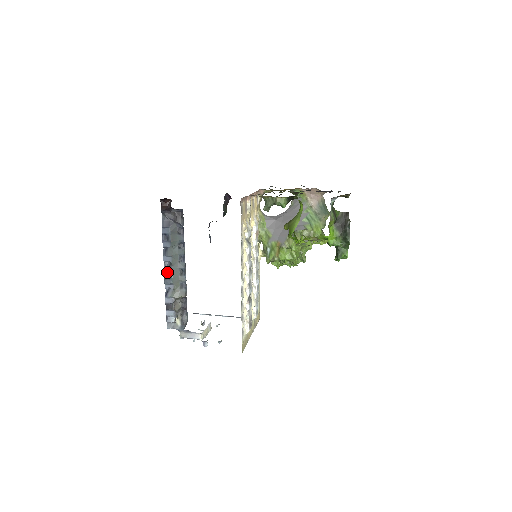
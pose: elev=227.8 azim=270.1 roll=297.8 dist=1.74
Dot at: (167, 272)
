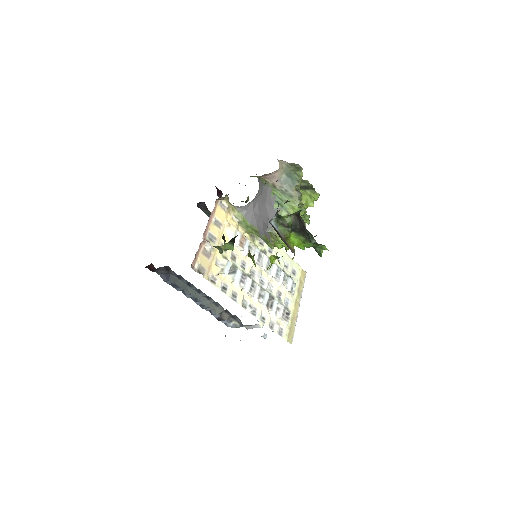
Dot at: (197, 303)
